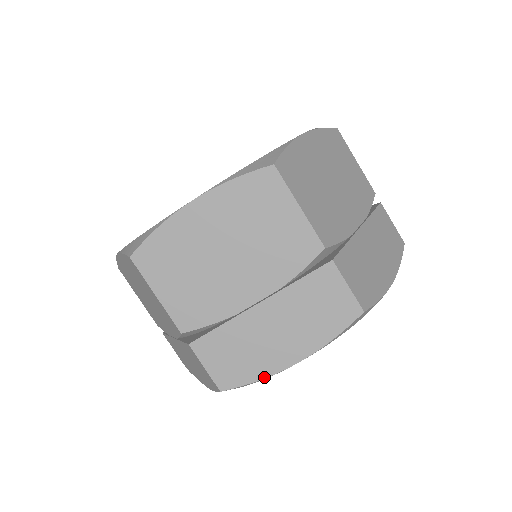
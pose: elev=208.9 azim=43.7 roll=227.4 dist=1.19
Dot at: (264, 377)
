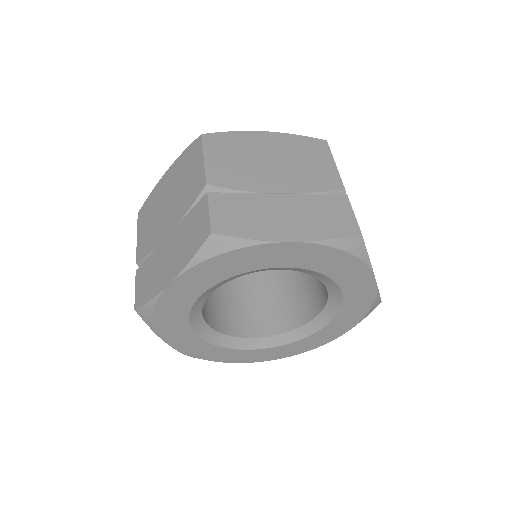
Dot at: (257, 239)
